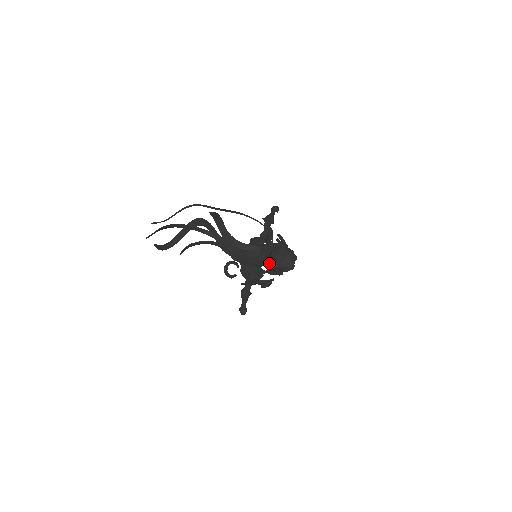
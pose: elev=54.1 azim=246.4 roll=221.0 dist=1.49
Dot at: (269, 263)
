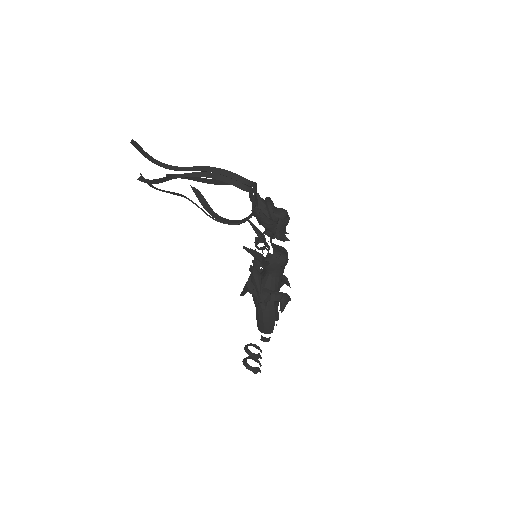
Dot at: (263, 220)
